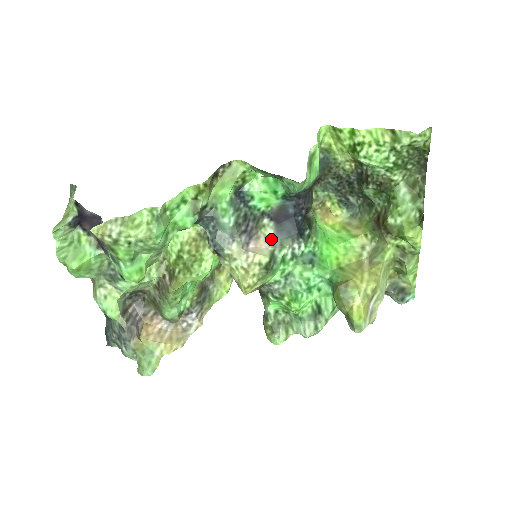
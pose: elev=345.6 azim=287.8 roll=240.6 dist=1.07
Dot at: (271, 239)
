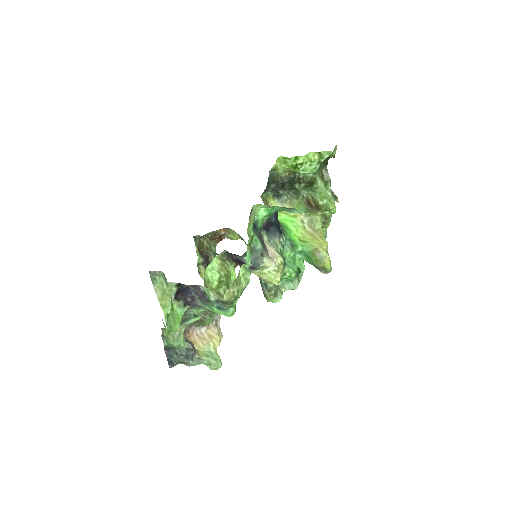
Dot at: (269, 243)
